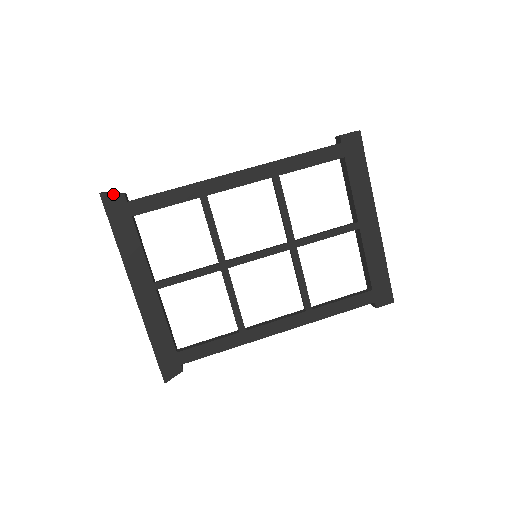
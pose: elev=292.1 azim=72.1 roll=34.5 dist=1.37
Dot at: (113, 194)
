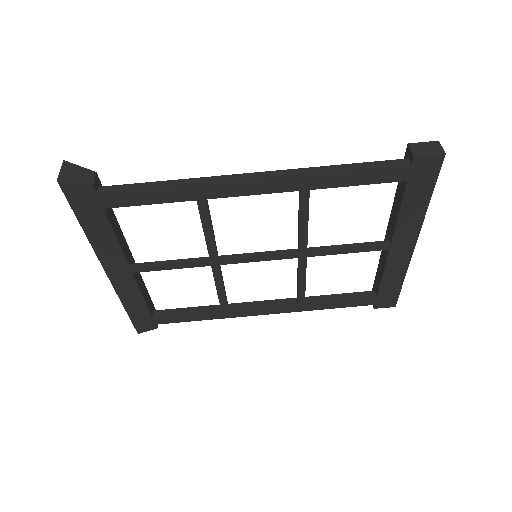
Dot at: (76, 183)
